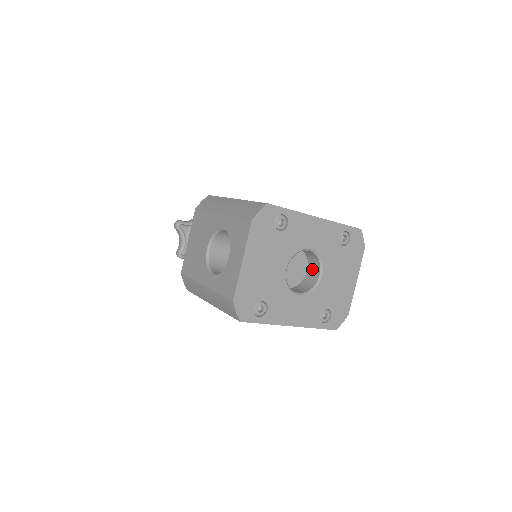
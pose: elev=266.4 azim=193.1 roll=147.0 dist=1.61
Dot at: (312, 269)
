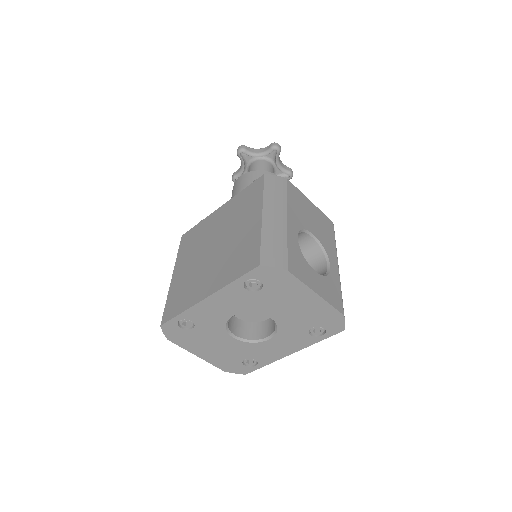
Dot at: occluded
